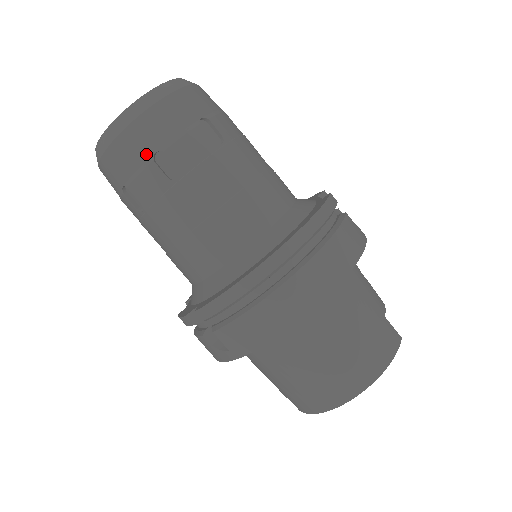
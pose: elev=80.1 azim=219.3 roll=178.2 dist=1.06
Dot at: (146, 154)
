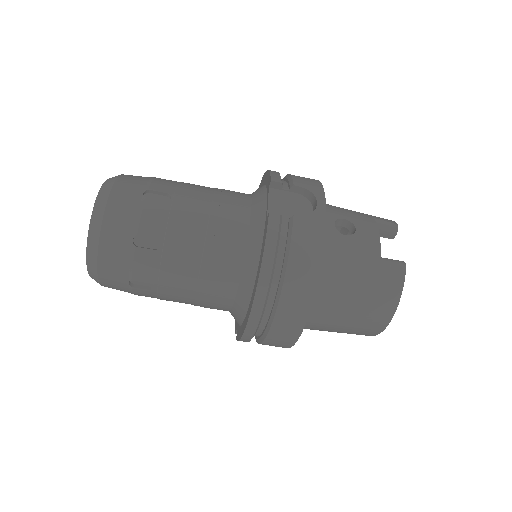
Dot at: (124, 285)
